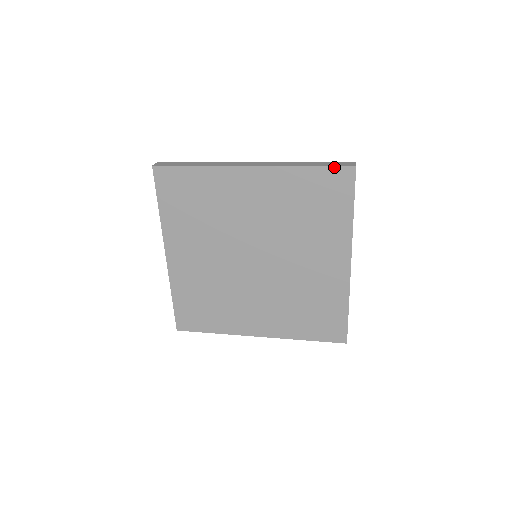
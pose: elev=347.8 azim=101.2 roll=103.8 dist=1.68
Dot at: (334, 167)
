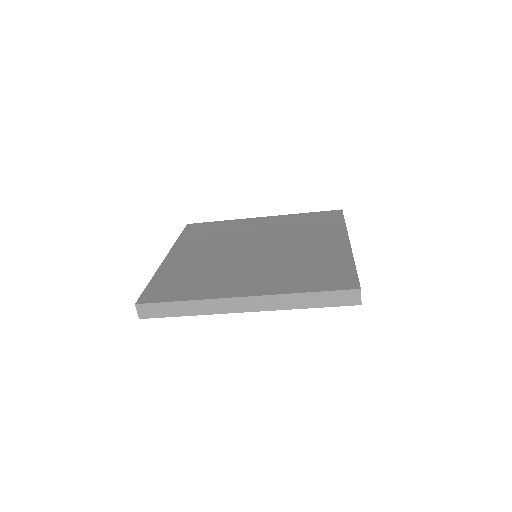
Dot at: (326, 211)
